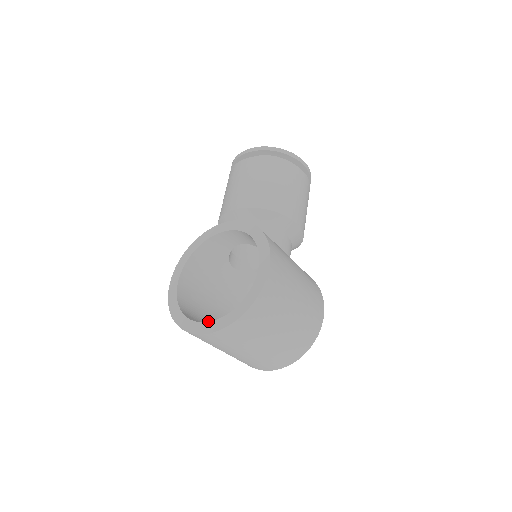
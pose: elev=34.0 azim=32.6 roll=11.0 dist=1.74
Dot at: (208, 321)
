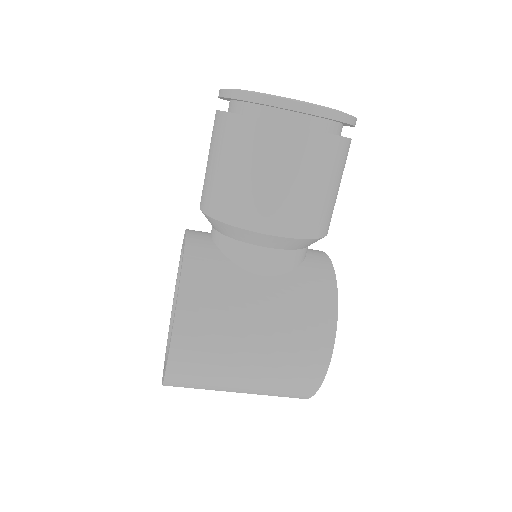
Dot at: occluded
